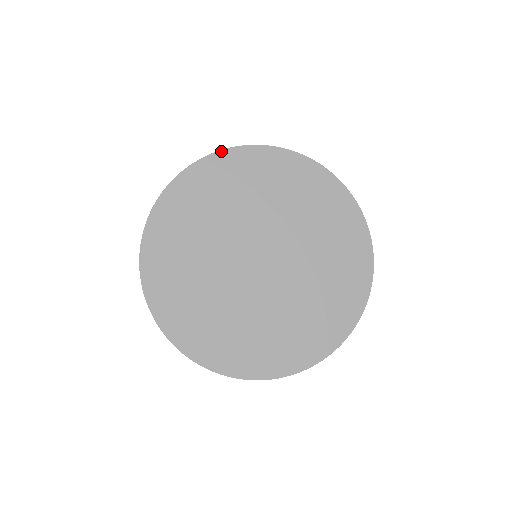
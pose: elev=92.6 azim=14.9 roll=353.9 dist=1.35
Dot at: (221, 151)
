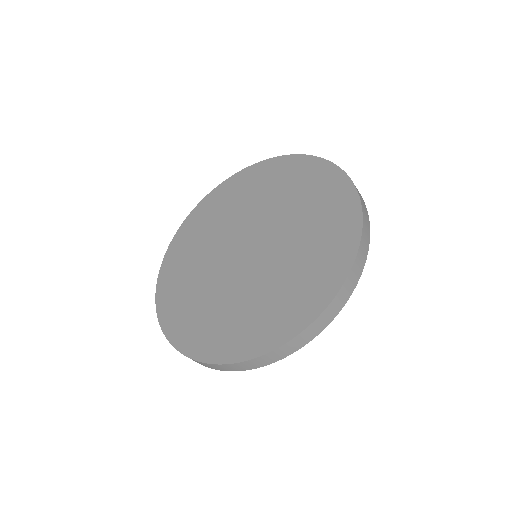
Dot at: (197, 205)
